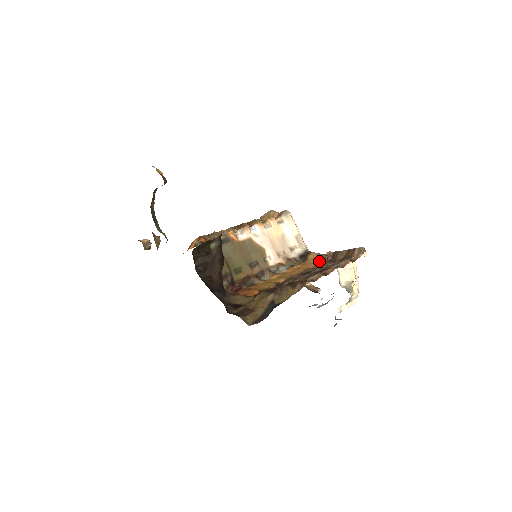
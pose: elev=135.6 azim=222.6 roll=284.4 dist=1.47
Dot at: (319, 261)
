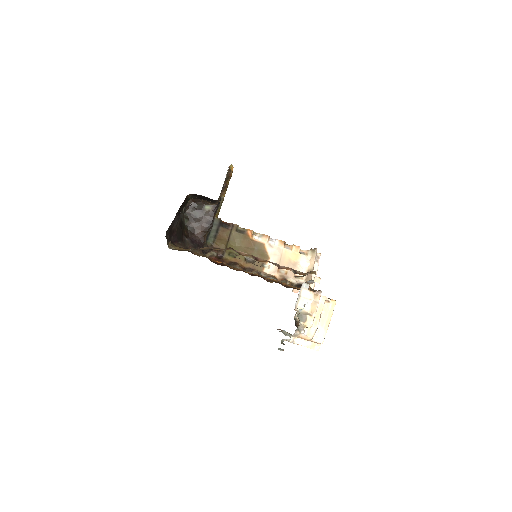
Dot at: occluded
